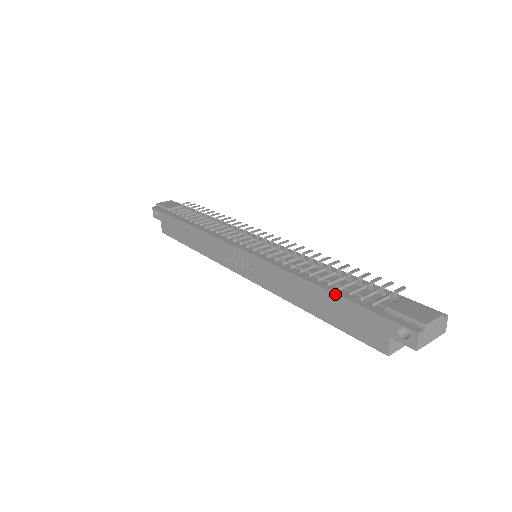
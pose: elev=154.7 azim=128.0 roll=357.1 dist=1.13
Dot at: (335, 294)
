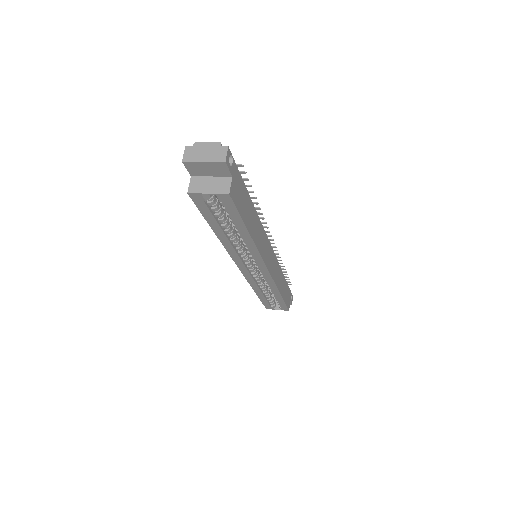
Dot at: occluded
